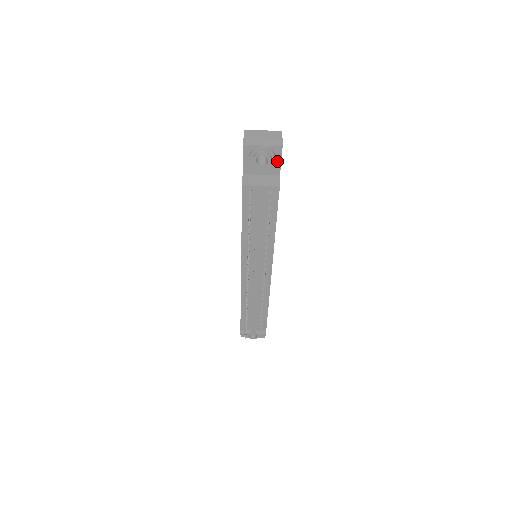
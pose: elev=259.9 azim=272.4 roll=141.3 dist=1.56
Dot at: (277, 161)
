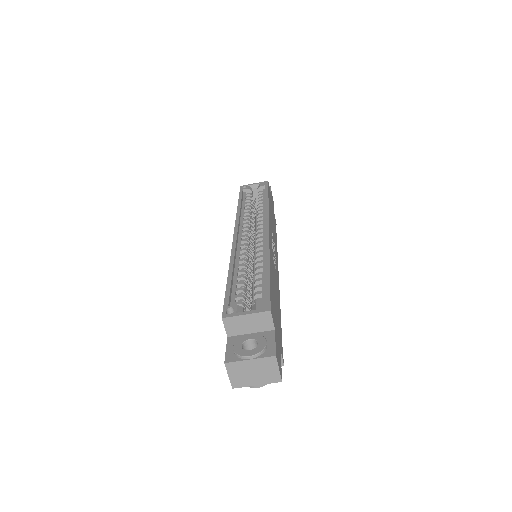
Dot at: occluded
